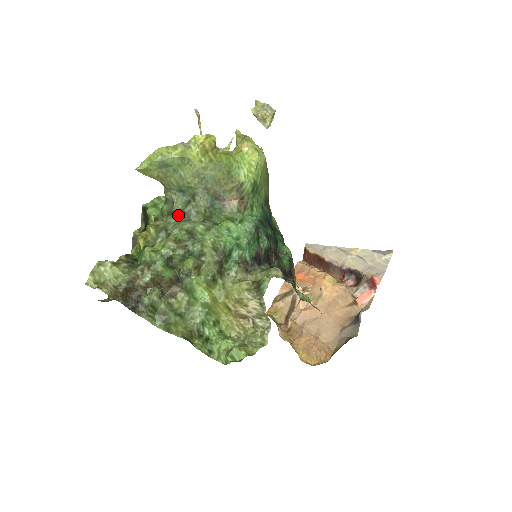
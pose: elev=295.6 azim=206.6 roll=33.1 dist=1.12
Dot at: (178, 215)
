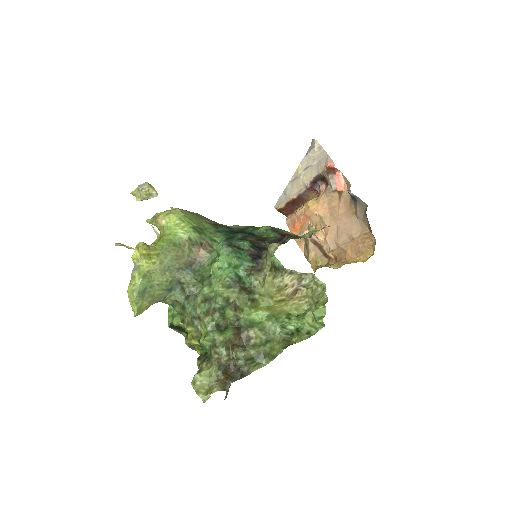
Dot at: (188, 302)
